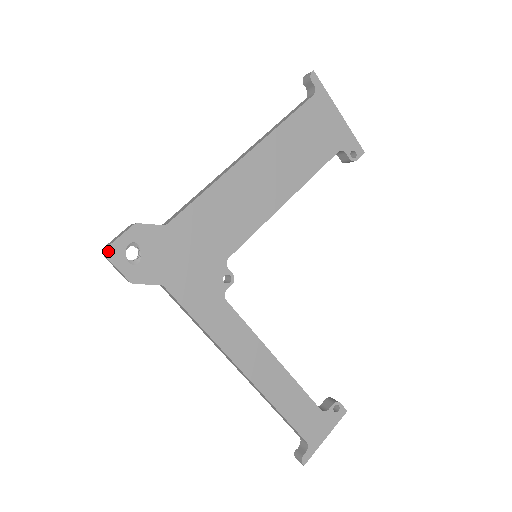
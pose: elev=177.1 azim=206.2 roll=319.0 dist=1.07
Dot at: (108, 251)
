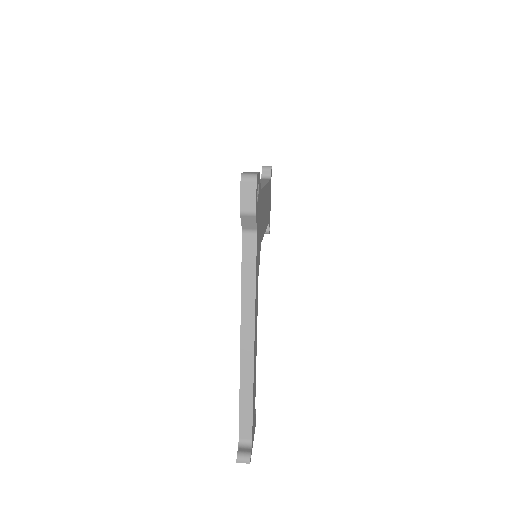
Dot at: (257, 177)
